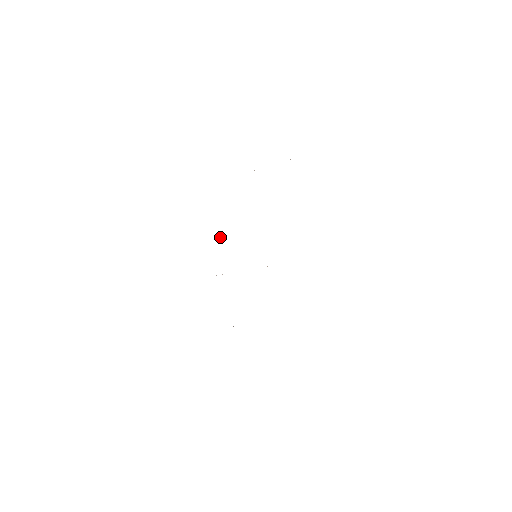
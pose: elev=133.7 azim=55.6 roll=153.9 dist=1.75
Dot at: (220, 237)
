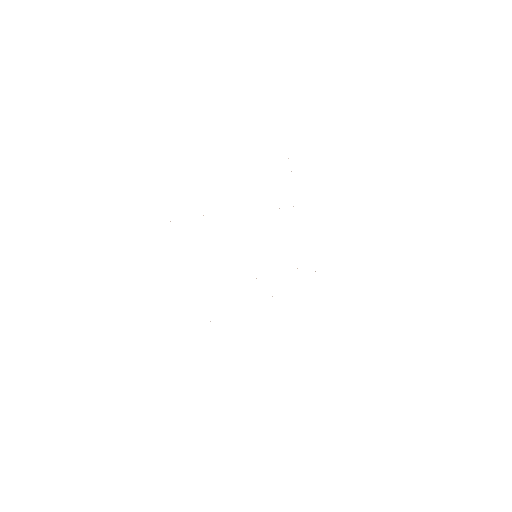
Dot at: occluded
